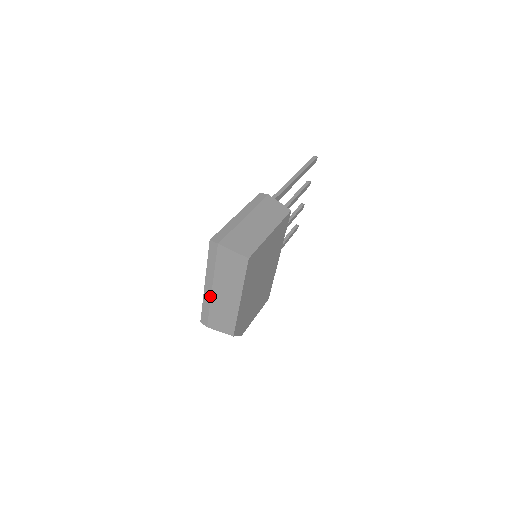
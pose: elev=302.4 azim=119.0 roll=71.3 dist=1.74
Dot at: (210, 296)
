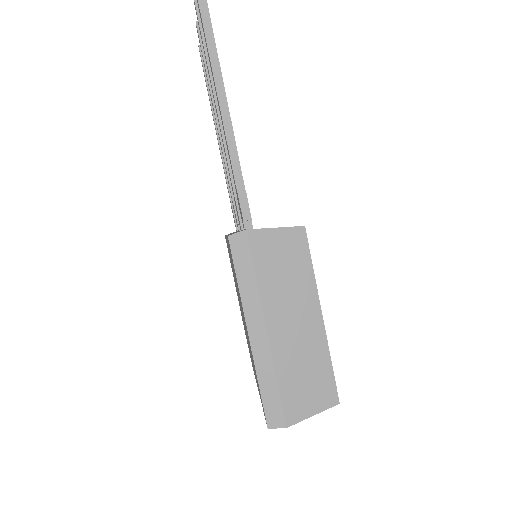
Dot at: occluded
